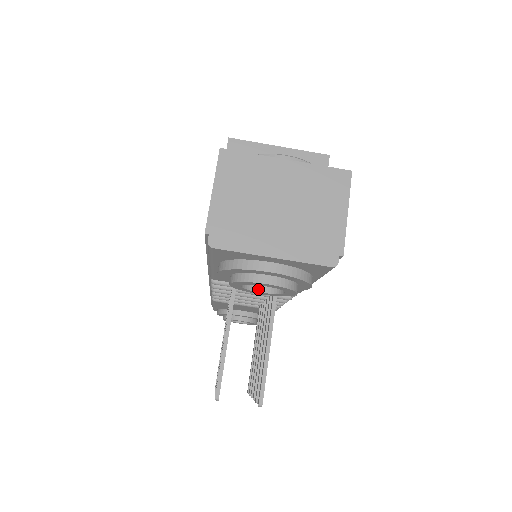
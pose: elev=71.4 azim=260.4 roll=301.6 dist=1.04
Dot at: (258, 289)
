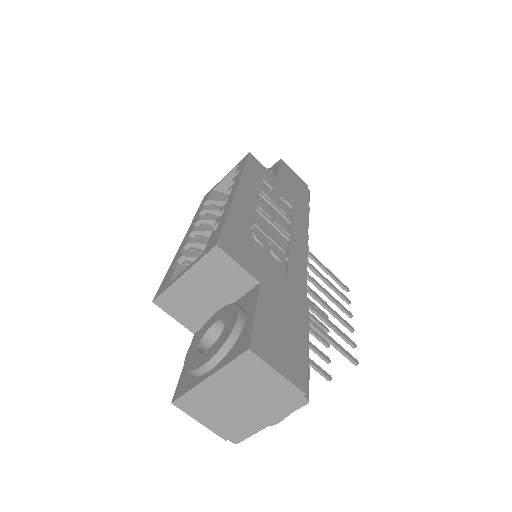
Dot at: occluded
